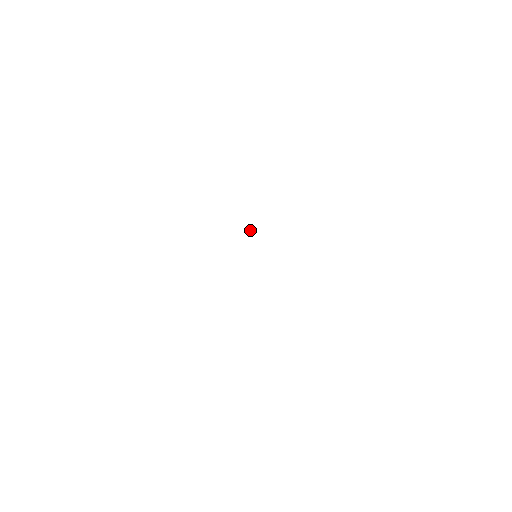
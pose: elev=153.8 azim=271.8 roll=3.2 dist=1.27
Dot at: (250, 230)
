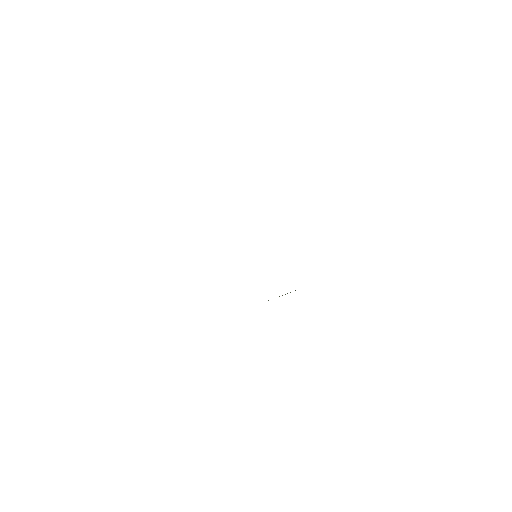
Dot at: occluded
